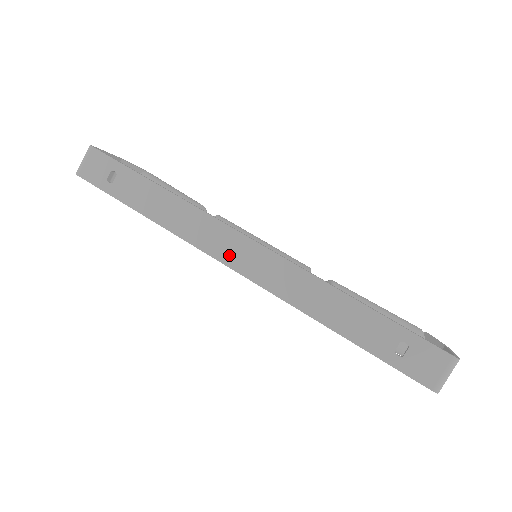
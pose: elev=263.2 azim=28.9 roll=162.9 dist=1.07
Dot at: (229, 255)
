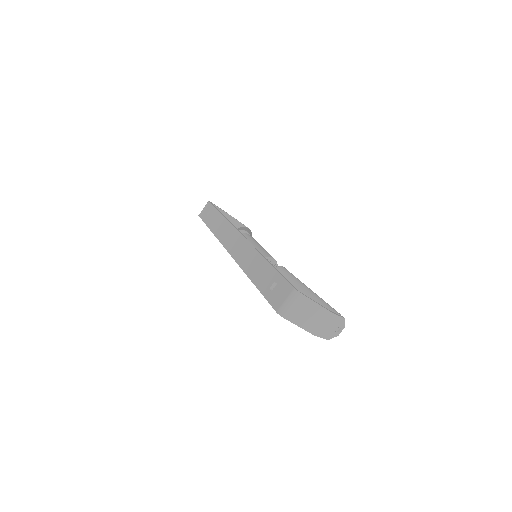
Dot at: (229, 243)
